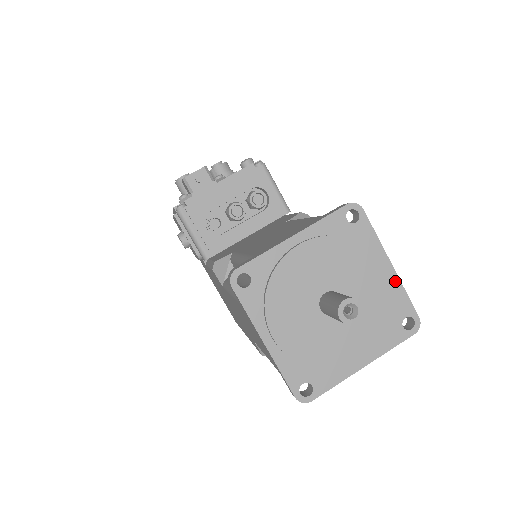
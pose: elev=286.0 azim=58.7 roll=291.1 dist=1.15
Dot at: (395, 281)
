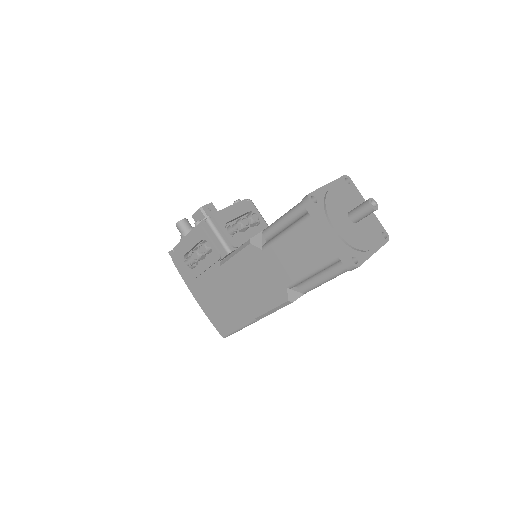
Dot at: (373, 214)
